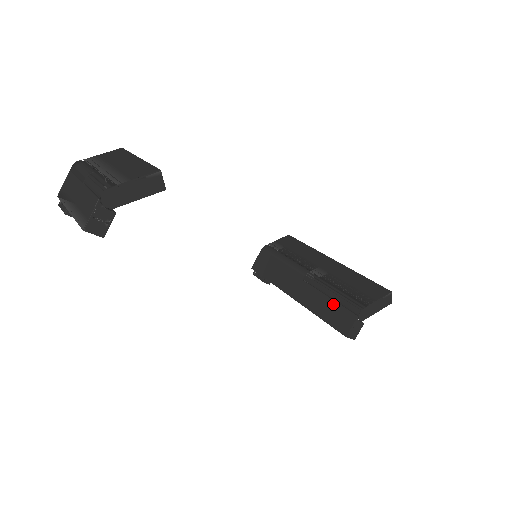
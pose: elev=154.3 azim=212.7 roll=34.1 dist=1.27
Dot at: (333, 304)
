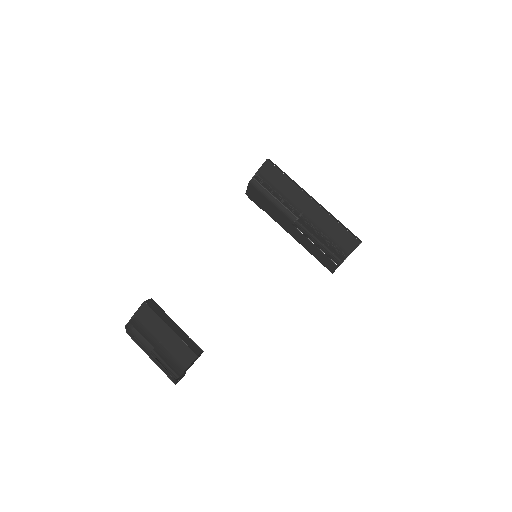
Dot at: (319, 252)
